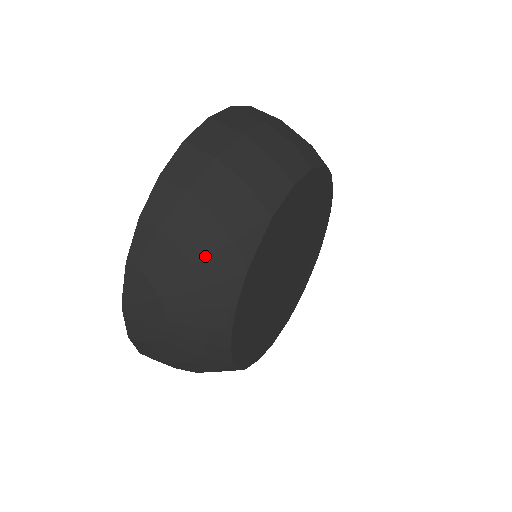
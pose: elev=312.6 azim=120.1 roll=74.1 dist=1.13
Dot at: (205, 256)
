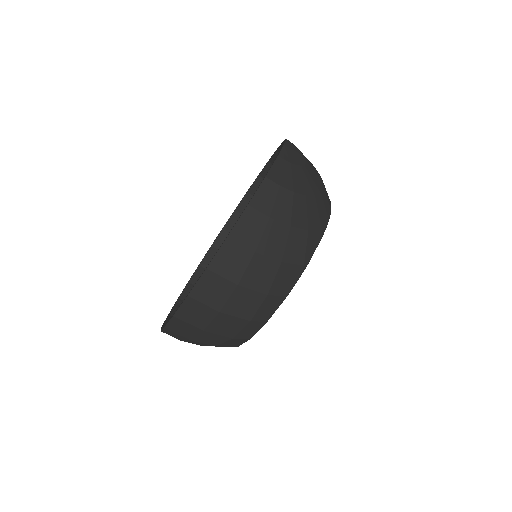
Dot at: occluded
